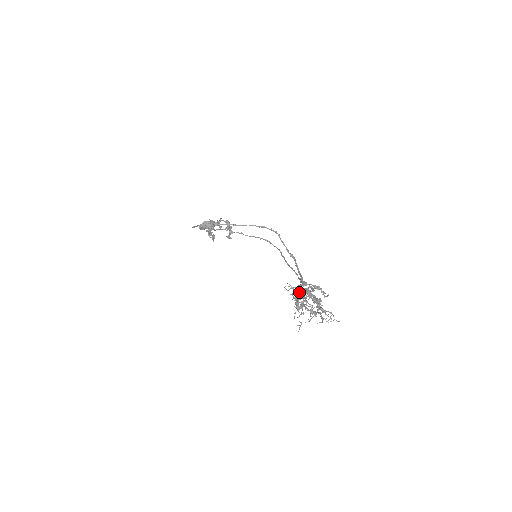
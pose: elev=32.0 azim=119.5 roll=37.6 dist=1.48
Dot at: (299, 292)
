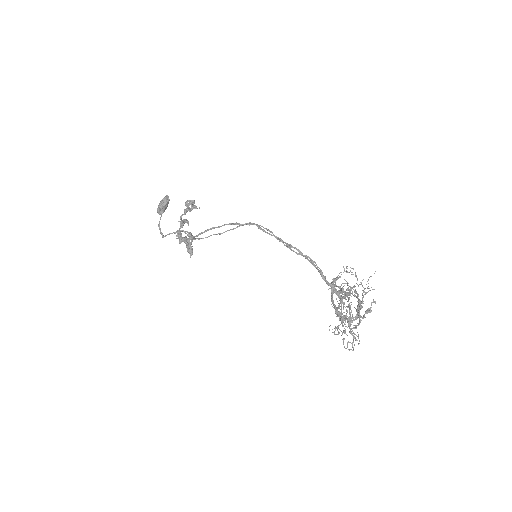
Dot at: (342, 321)
